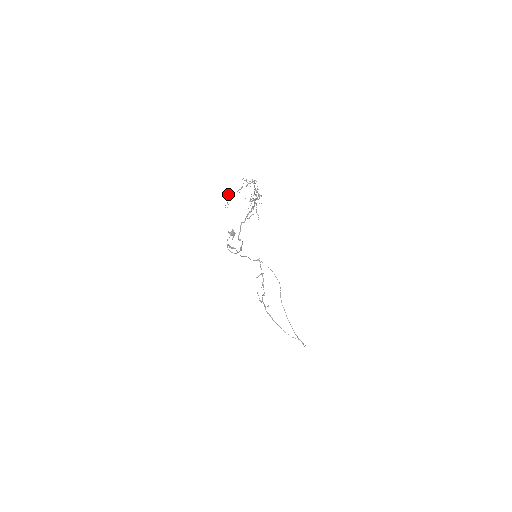
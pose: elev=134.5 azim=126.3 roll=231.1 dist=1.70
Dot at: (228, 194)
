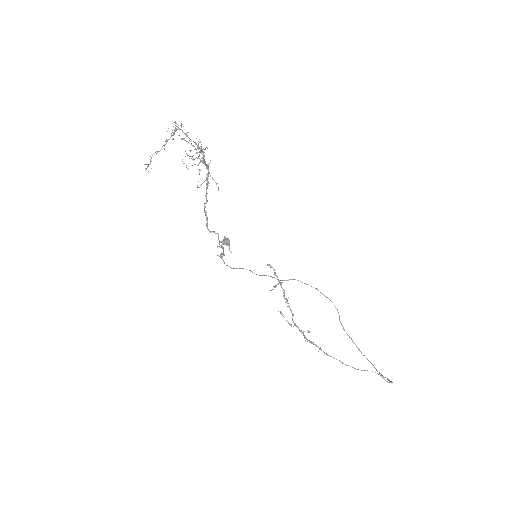
Dot at: (151, 157)
